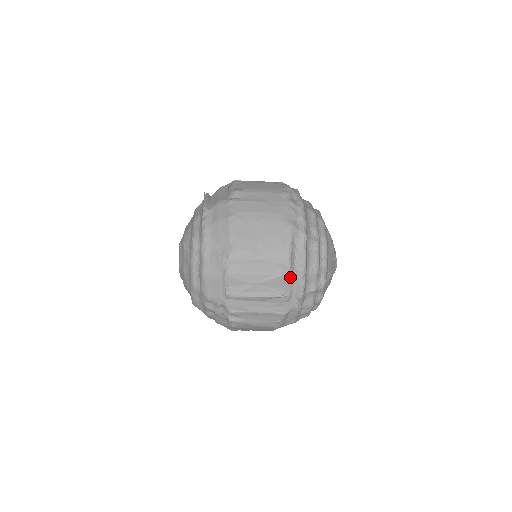
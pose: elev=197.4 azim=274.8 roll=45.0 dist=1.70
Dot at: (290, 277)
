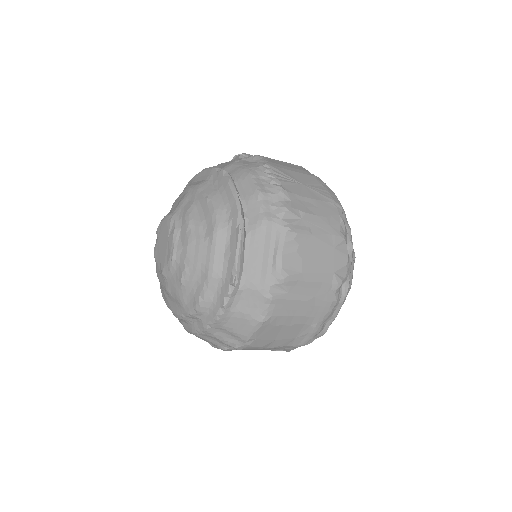
Dot at: occluded
